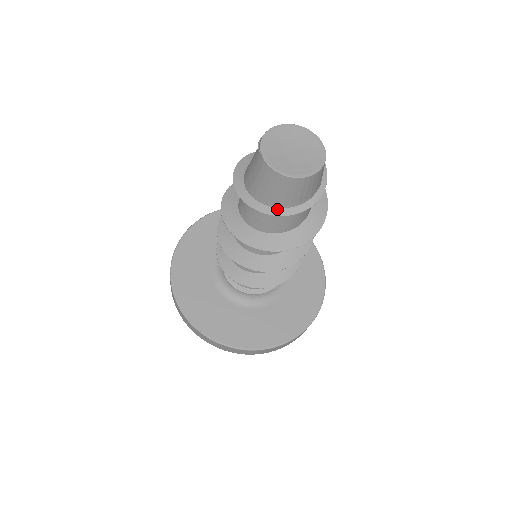
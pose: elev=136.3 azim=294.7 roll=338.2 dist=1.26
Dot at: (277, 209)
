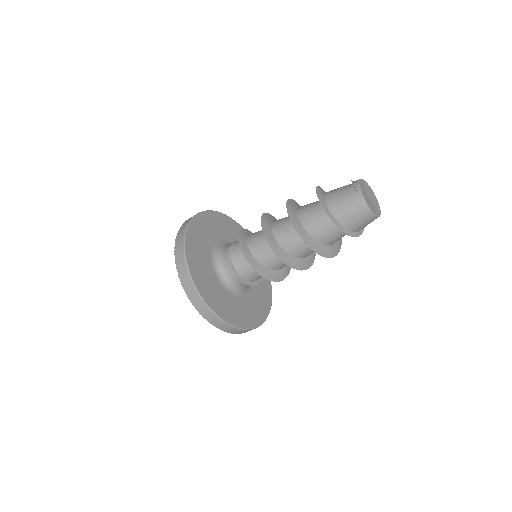
Dot at: (352, 232)
